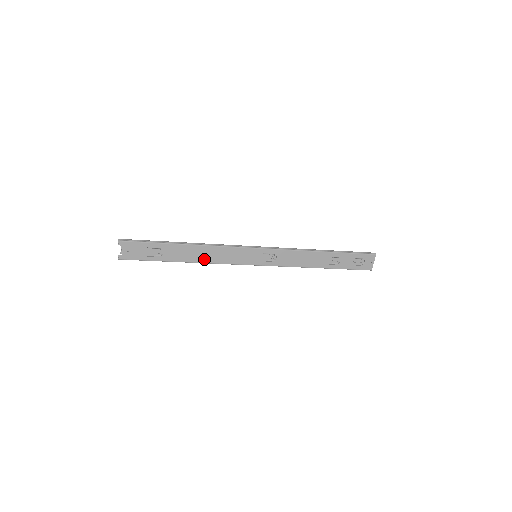
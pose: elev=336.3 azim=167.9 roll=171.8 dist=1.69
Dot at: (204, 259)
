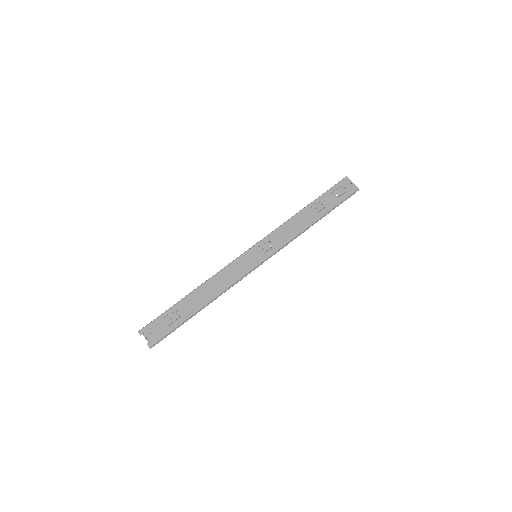
Dot at: (217, 291)
